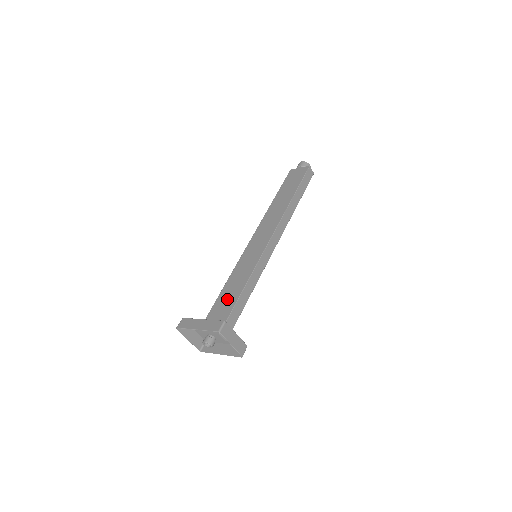
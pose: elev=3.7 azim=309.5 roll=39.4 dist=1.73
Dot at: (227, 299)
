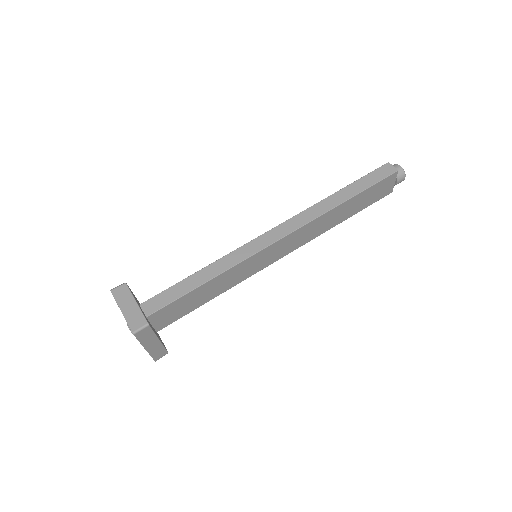
Dot at: occluded
